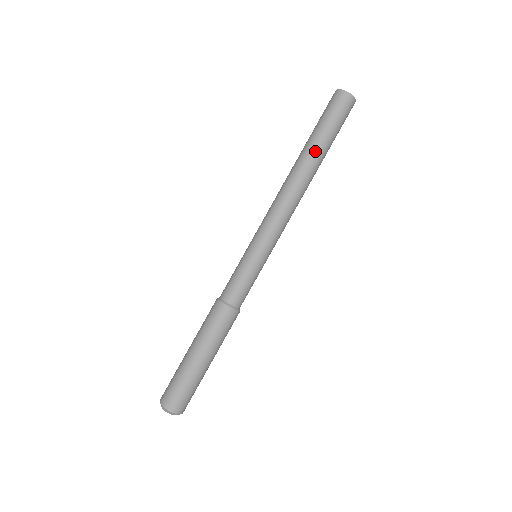
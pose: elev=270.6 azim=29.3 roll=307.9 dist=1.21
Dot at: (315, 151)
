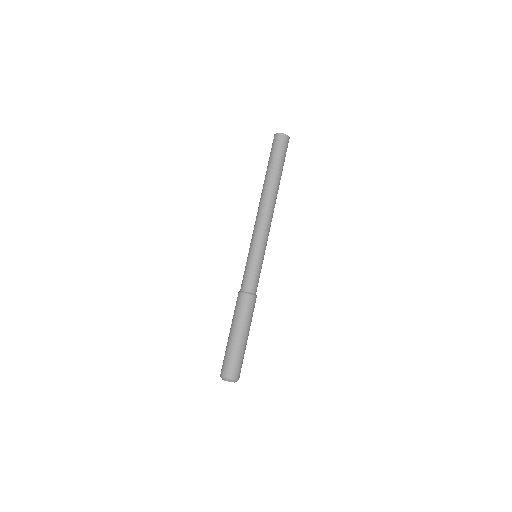
Dot at: (275, 176)
